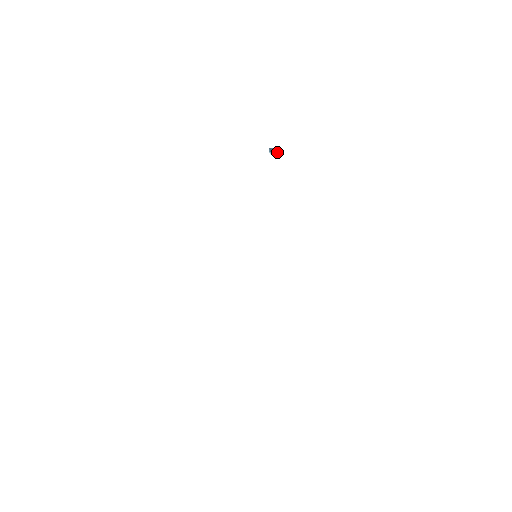
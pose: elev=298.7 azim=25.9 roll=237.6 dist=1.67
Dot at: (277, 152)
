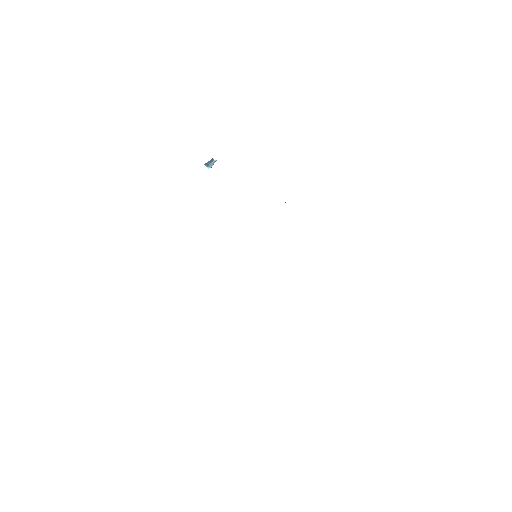
Dot at: (213, 162)
